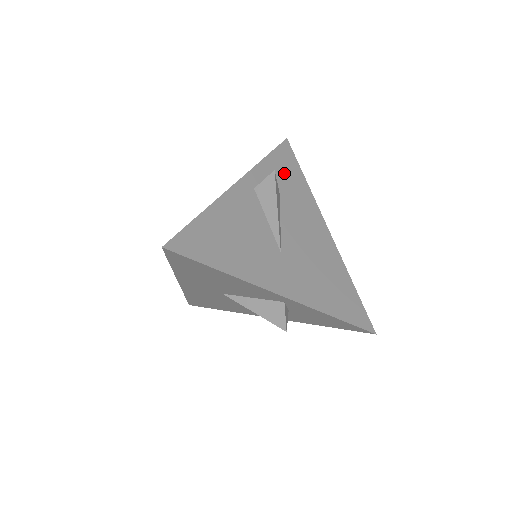
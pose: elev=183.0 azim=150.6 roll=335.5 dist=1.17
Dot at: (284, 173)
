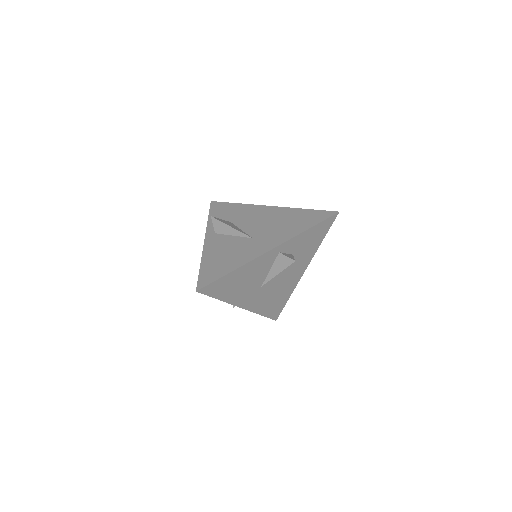
Dot at: (311, 239)
